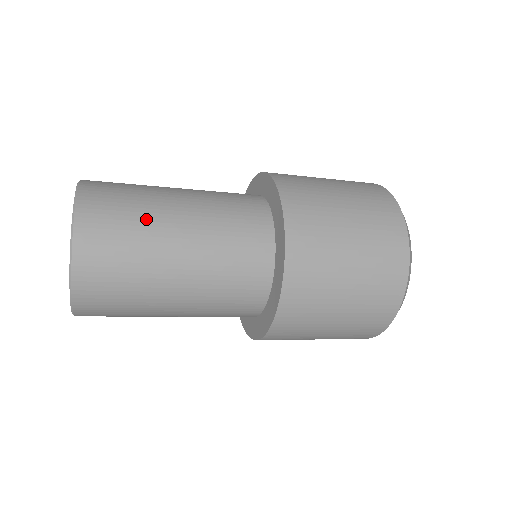
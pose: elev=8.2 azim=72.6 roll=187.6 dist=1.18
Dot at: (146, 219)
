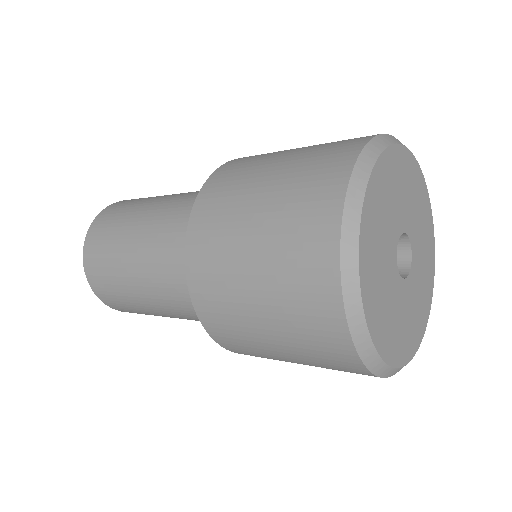
Dot at: (120, 279)
